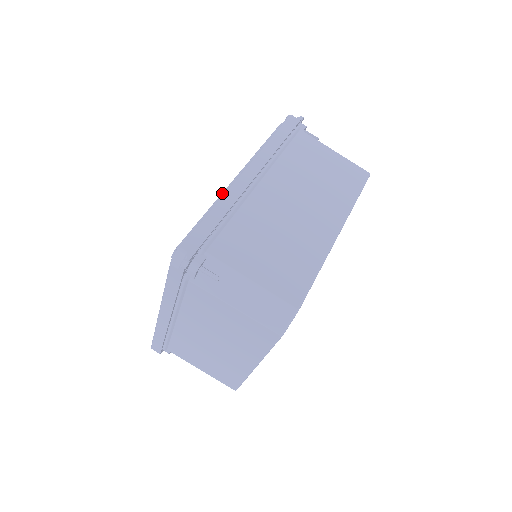
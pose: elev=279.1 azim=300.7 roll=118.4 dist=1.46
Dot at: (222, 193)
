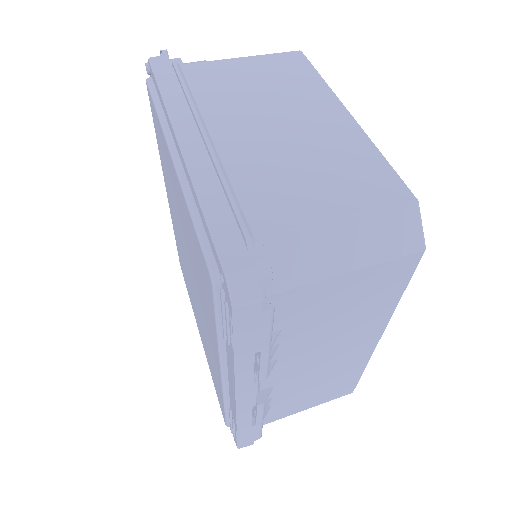
Dot at: occluded
